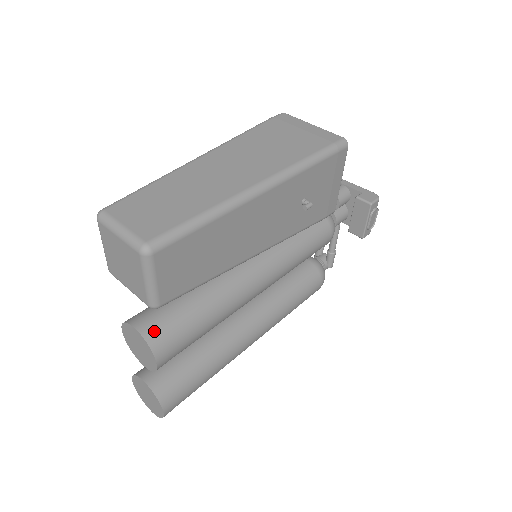
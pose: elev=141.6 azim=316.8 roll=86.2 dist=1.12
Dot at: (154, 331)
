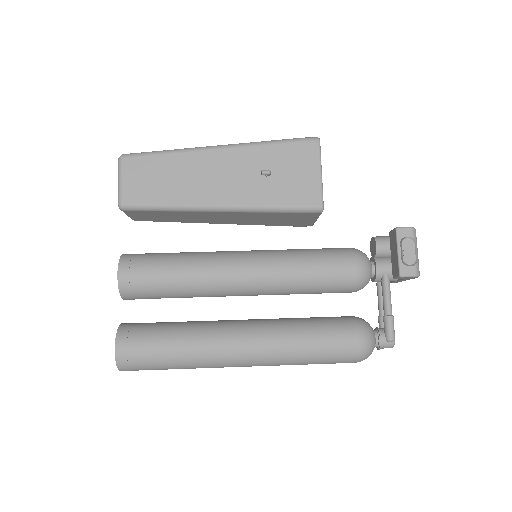
Dot at: (131, 255)
